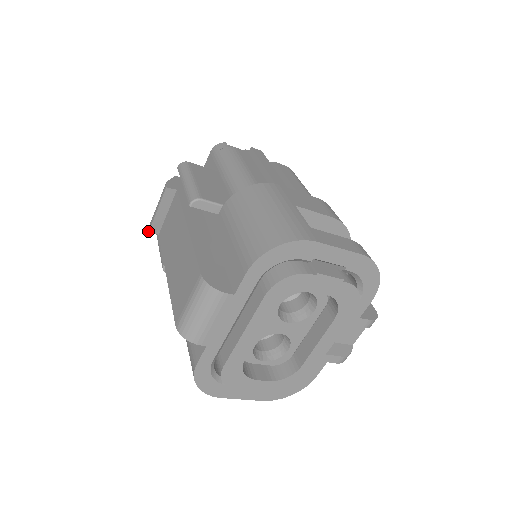
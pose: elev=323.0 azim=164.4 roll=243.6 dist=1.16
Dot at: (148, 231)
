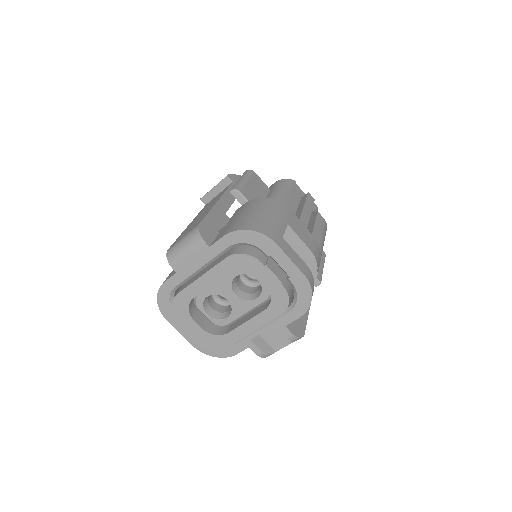
Dot at: (201, 198)
